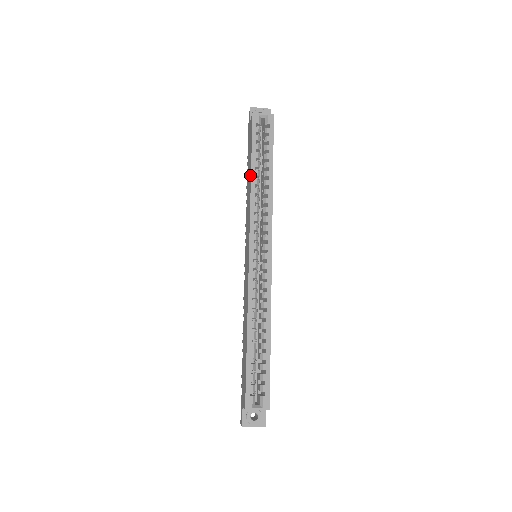
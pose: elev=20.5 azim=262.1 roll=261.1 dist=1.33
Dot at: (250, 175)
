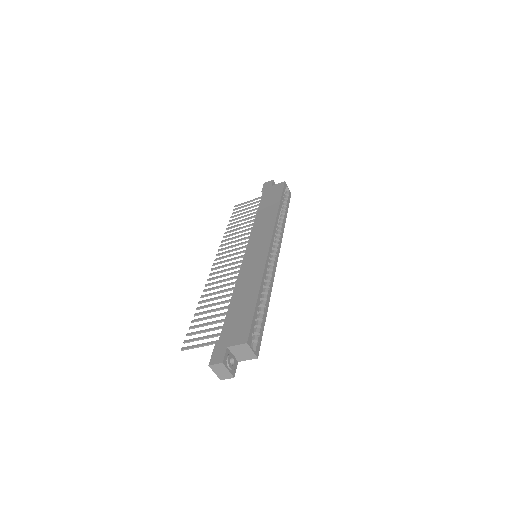
Dot at: (276, 208)
